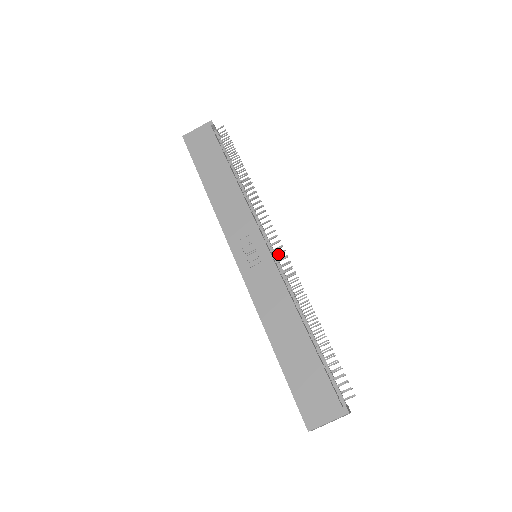
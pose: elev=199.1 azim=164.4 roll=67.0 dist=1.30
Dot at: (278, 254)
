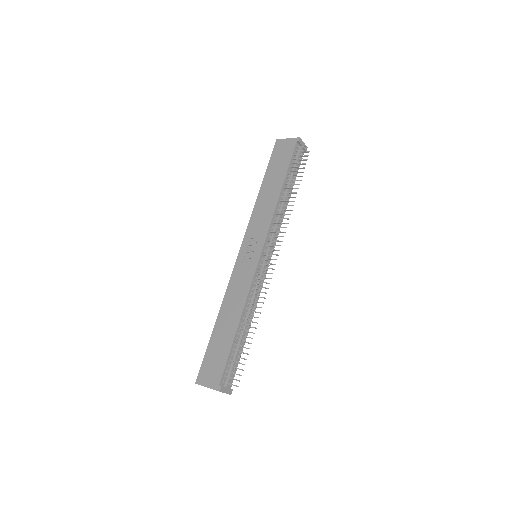
Dot at: (264, 264)
